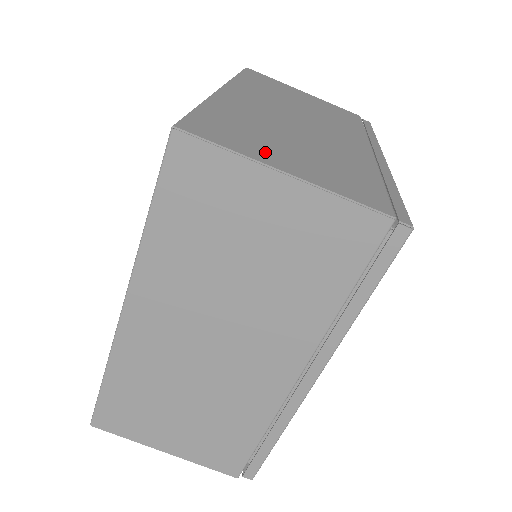
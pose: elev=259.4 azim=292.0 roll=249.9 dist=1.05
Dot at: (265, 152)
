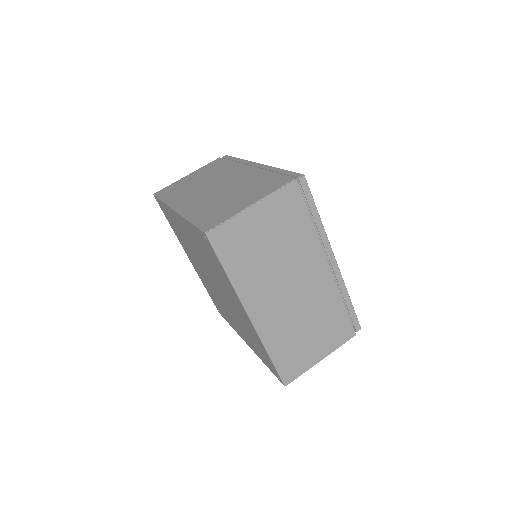
Dot at: (235, 208)
